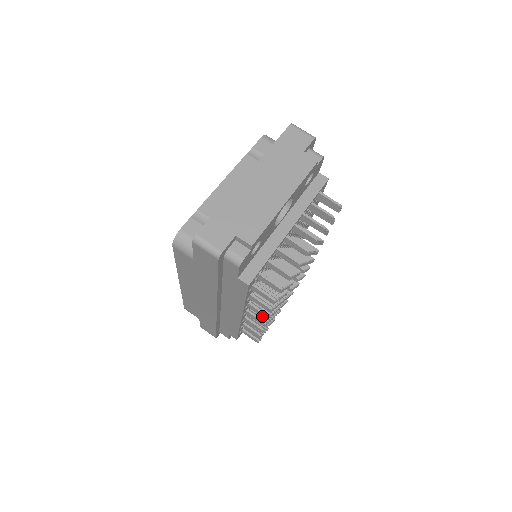
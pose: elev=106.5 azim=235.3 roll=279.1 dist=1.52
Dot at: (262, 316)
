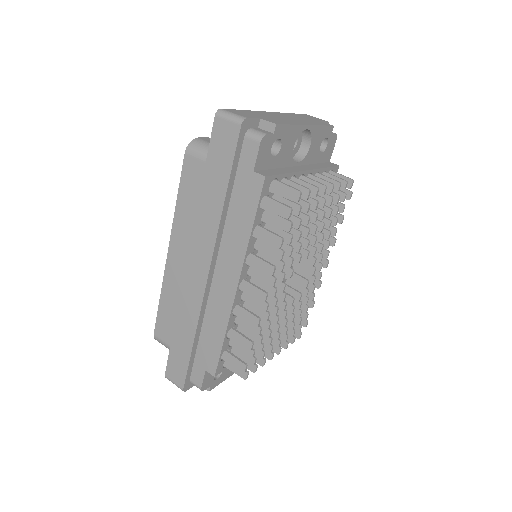
Dot at: (265, 272)
